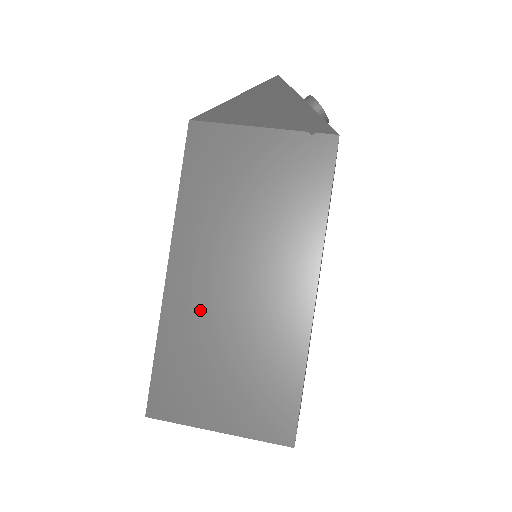
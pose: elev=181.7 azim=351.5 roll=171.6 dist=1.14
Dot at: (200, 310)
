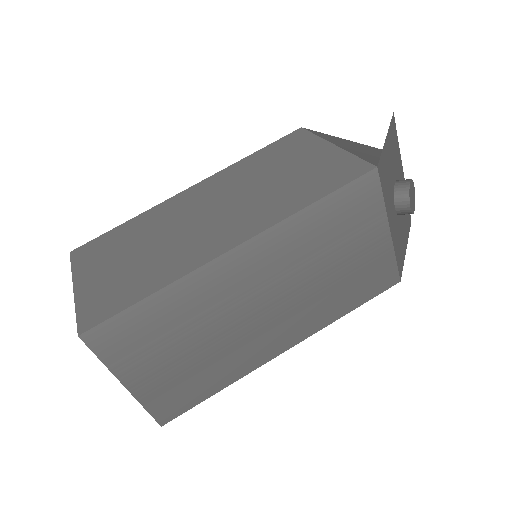
Dot at: (170, 217)
